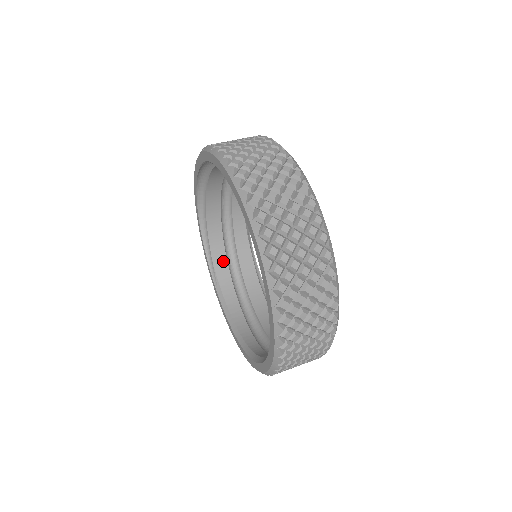
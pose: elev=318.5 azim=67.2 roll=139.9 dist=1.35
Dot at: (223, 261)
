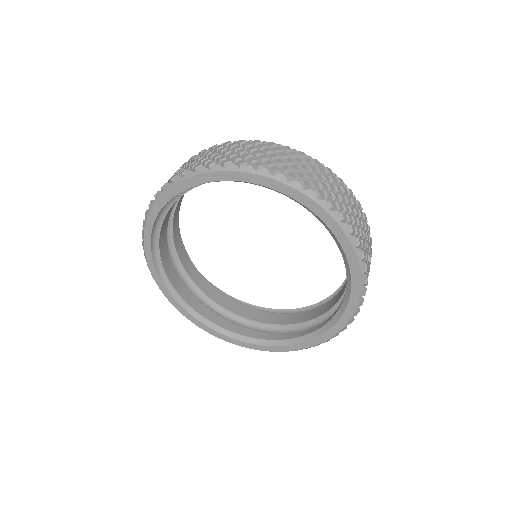
Dot at: (172, 269)
